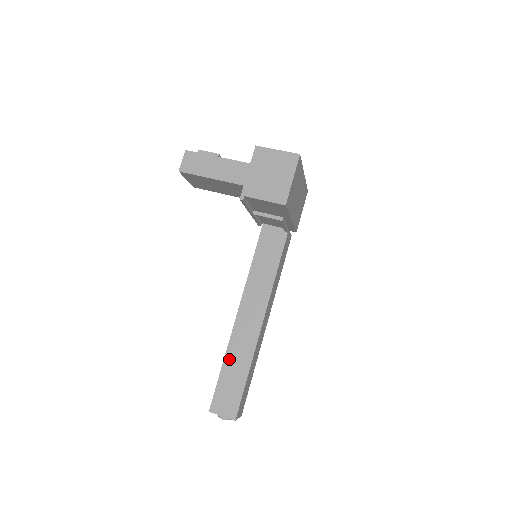
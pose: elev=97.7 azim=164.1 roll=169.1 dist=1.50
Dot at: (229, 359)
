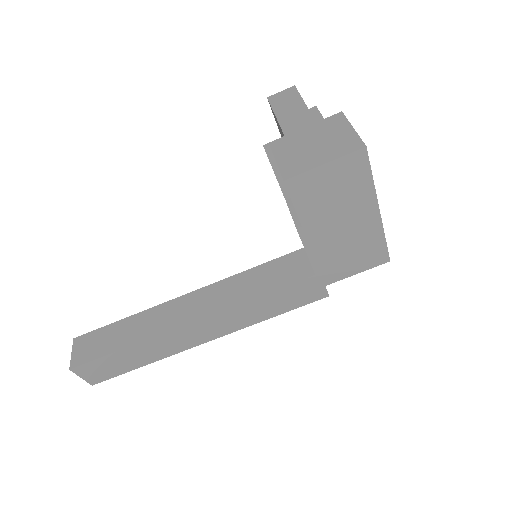
Dot at: (135, 319)
